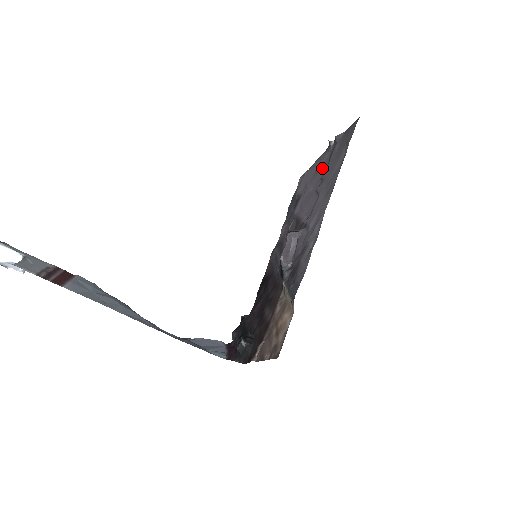
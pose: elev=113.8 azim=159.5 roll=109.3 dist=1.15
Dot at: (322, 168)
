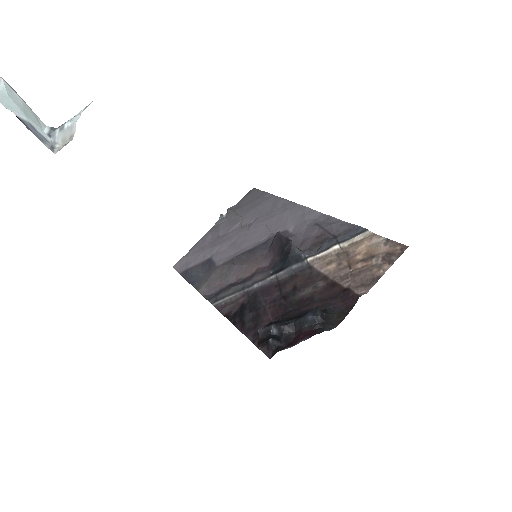
Dot at: (231, 226)
